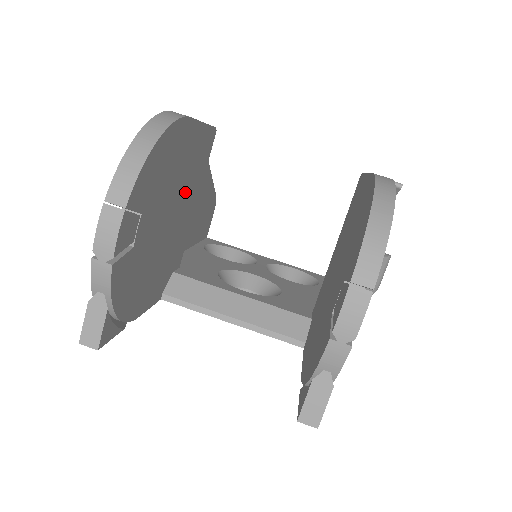
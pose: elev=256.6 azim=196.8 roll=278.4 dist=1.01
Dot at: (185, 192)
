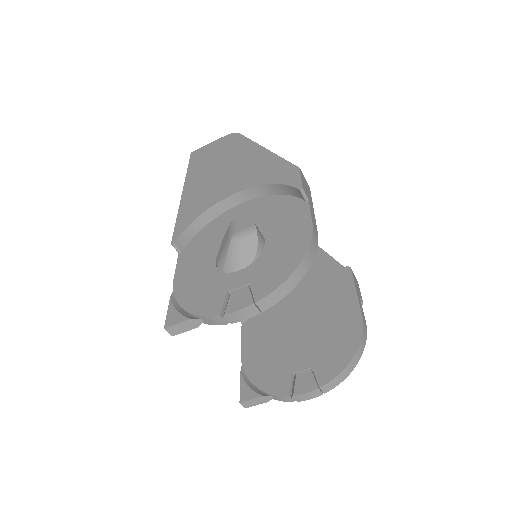
Dot at: occluded
